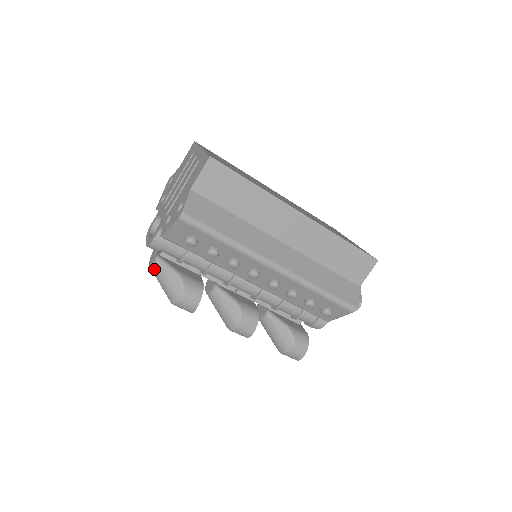
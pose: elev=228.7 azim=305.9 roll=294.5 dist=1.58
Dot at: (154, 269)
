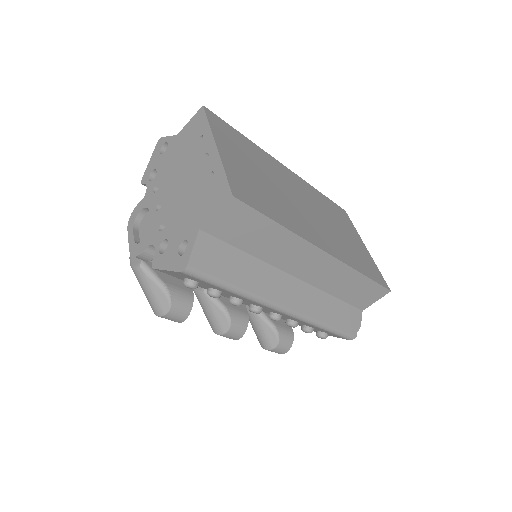
Dot at: (136, 274)
